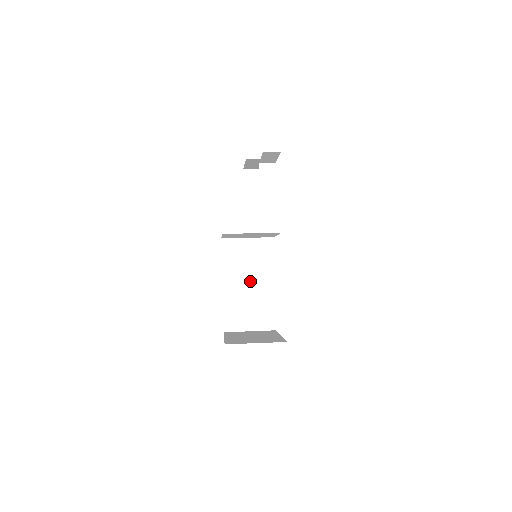
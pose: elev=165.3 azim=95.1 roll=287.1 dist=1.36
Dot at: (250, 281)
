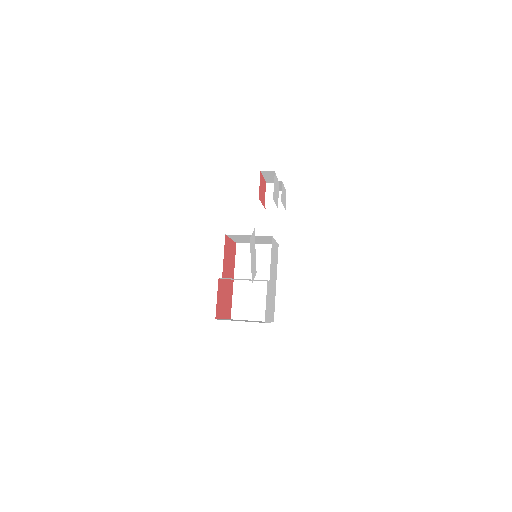
Dot at: (256, 279)
